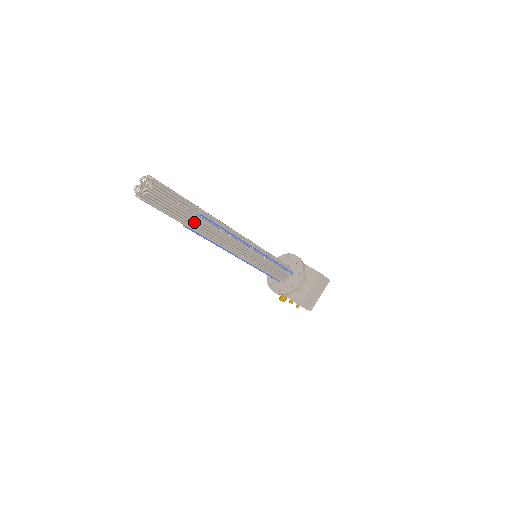
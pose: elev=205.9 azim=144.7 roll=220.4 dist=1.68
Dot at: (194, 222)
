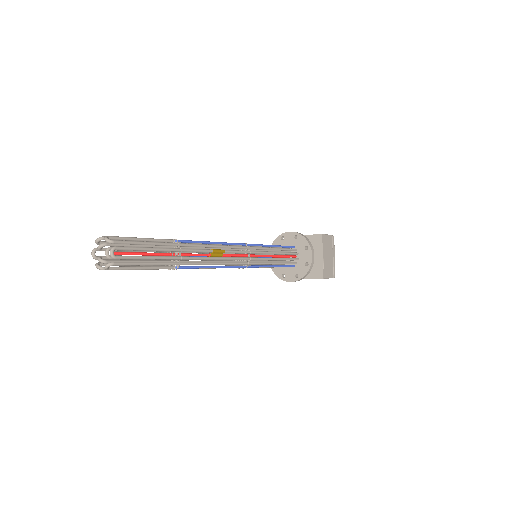
Dot at: occluded
